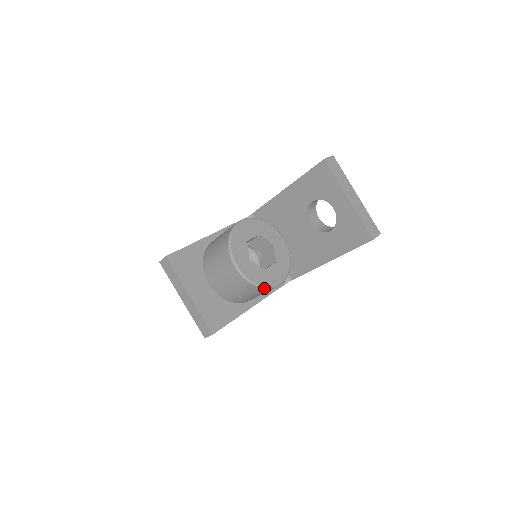
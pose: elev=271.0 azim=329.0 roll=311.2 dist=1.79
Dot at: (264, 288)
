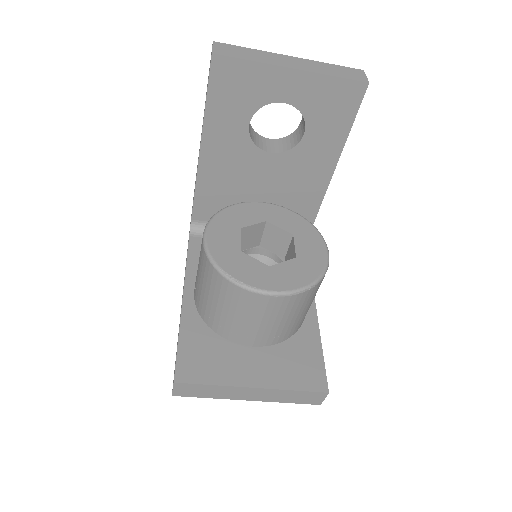
Dot at: (323, 277)
